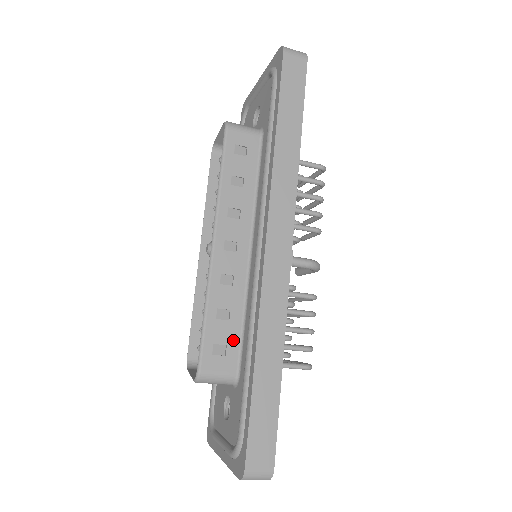
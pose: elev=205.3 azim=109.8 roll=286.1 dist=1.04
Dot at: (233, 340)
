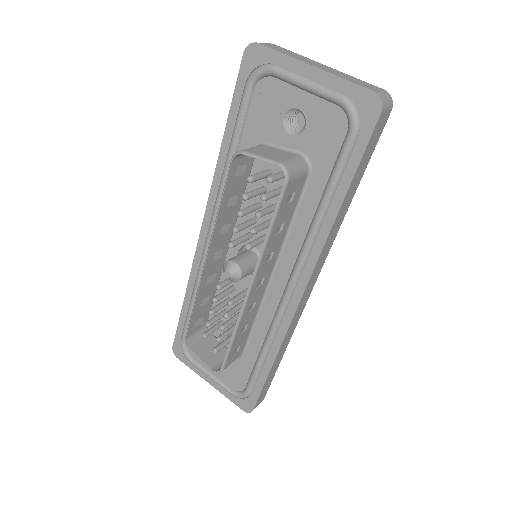
Dot at: (245, 339)
